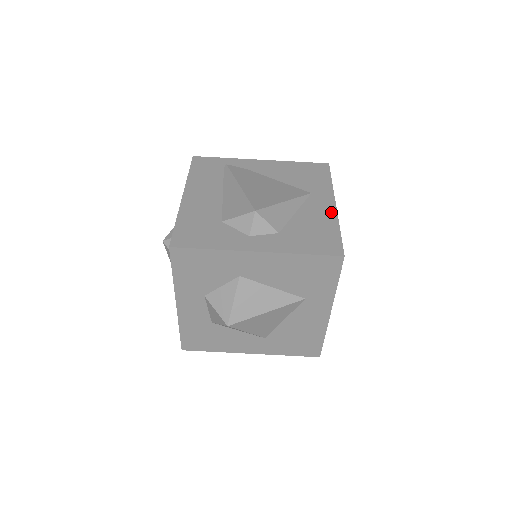
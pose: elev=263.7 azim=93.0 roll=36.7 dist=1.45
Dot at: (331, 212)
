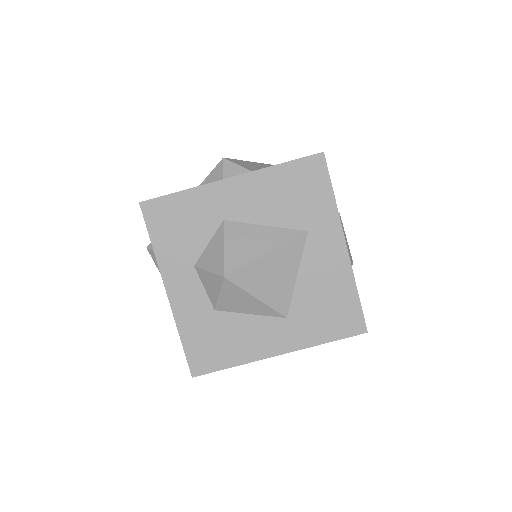
Dot at: occluded
